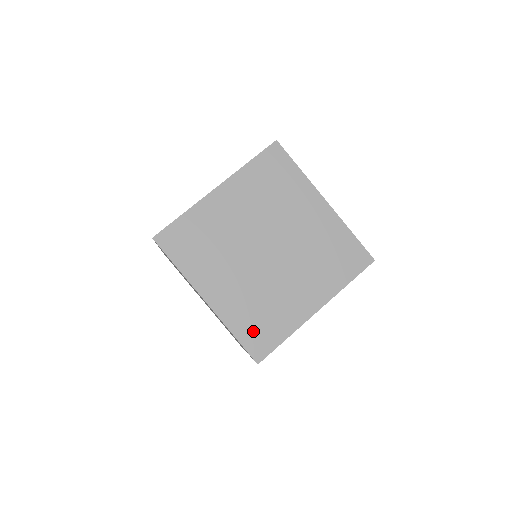
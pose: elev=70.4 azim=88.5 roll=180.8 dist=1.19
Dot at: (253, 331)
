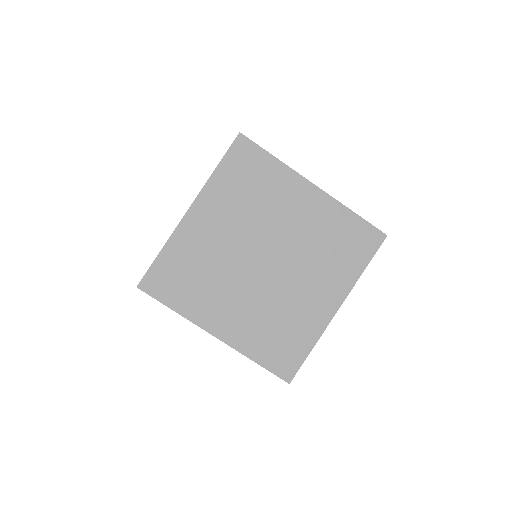
Dot at: (274, 352)
